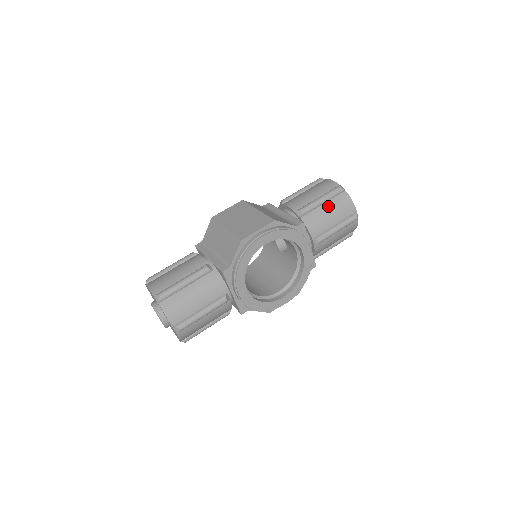
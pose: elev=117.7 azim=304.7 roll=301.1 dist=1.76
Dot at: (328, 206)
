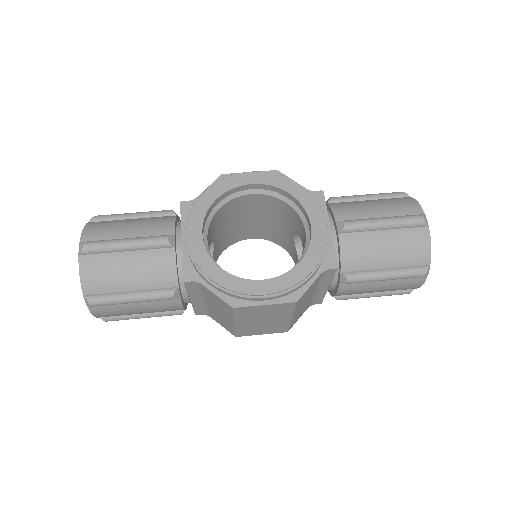
Dot at: (375, 201)
